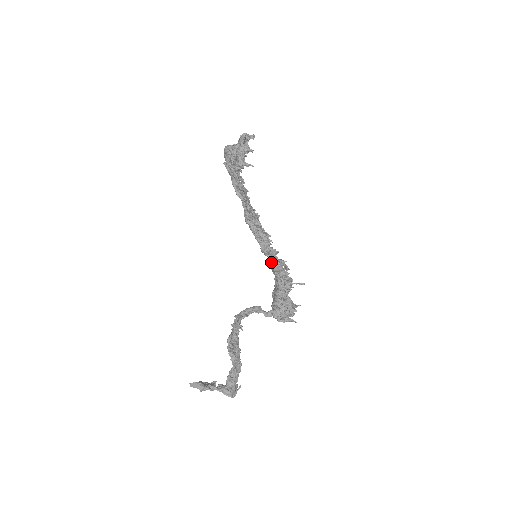
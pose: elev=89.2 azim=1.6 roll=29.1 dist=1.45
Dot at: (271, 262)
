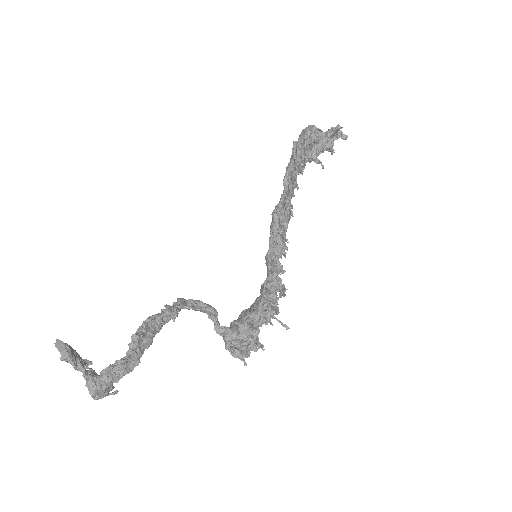
Dot at: occluded
